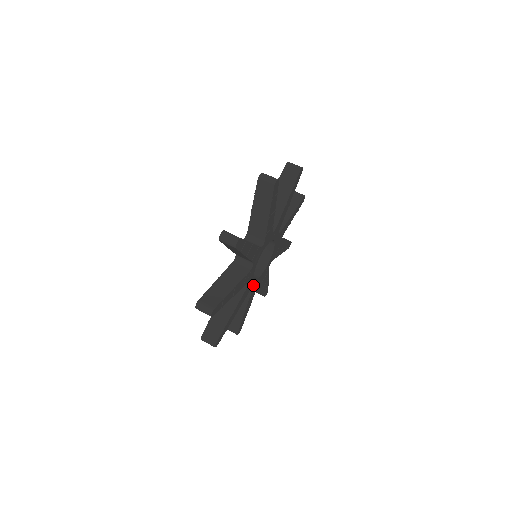
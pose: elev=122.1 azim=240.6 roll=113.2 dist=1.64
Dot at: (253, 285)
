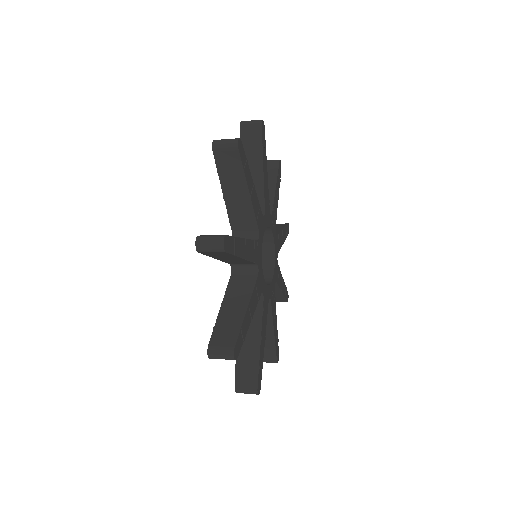
Dot at: (263, 289)
